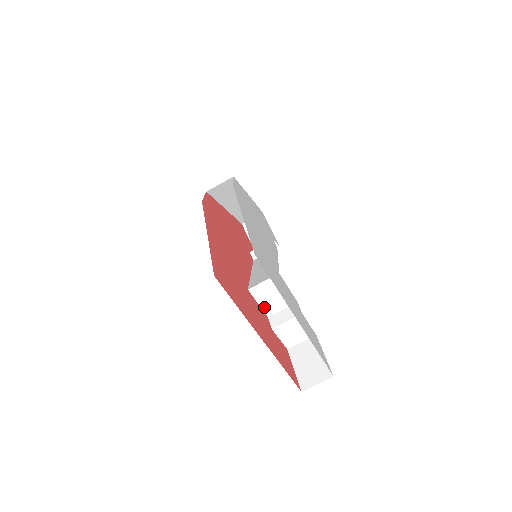
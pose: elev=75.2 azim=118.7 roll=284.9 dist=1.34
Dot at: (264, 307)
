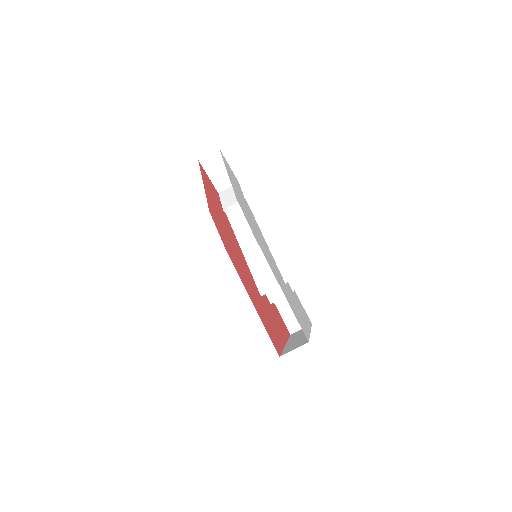
Dot at: occluded
